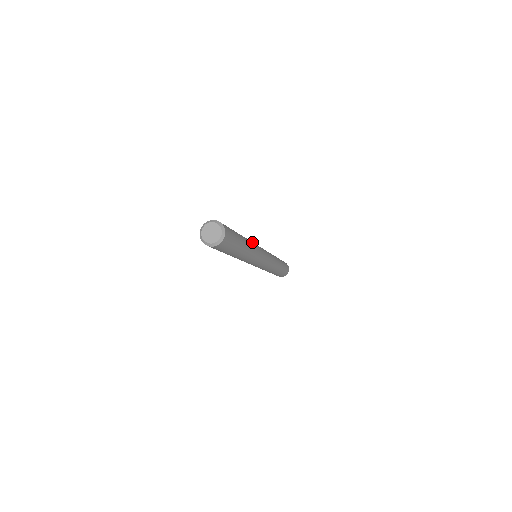
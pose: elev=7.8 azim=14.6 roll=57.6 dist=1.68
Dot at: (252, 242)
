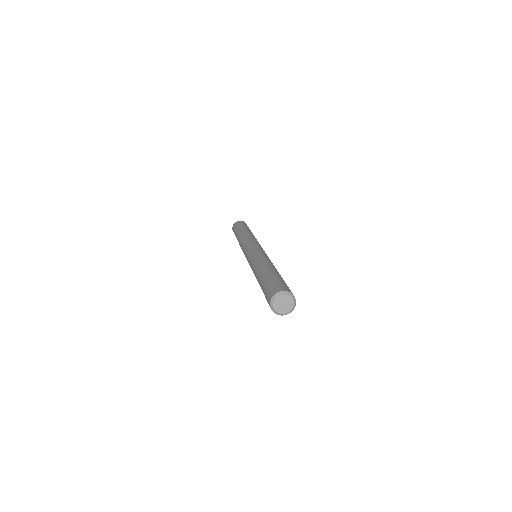
Dot at: (265, 258)
